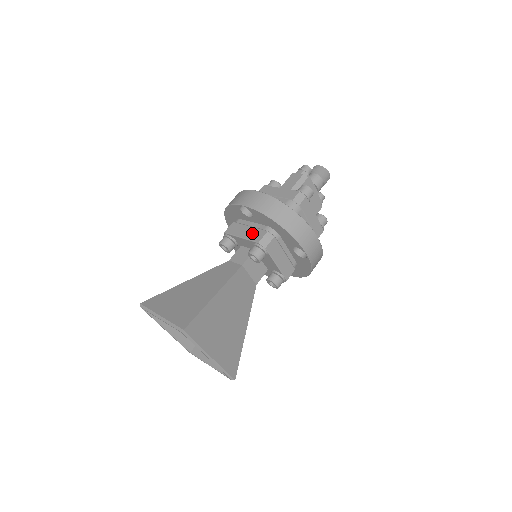
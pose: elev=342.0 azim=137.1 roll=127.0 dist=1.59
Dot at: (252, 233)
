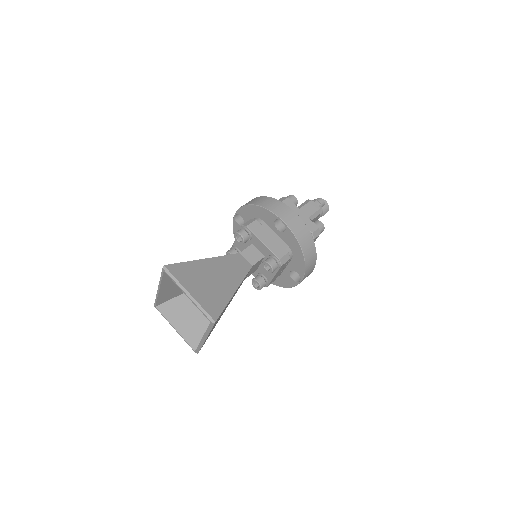
Dot at: (274, 245)
